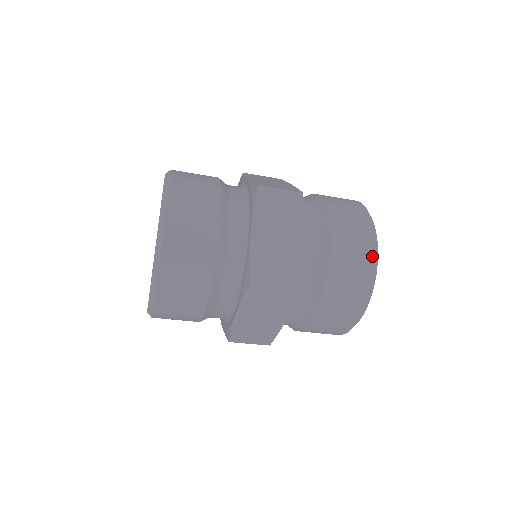
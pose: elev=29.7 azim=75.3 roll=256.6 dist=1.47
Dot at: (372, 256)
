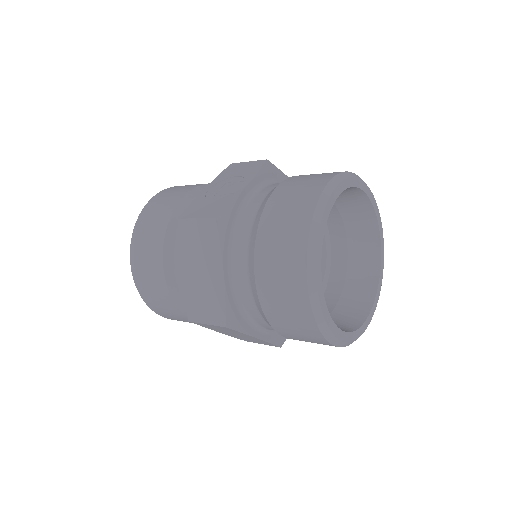
Dot at: occluded
